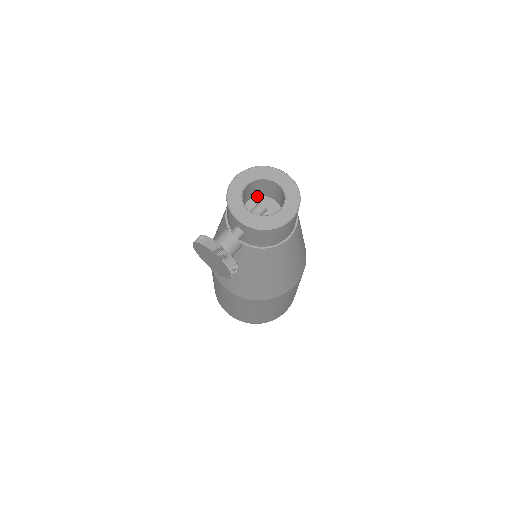
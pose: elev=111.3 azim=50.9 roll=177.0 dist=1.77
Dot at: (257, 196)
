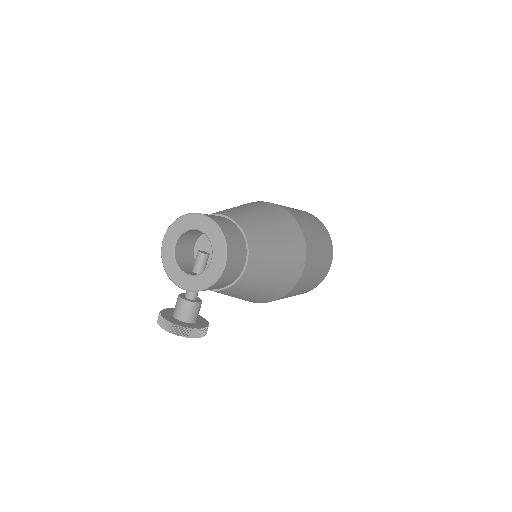
Dot at: (201, 235)
